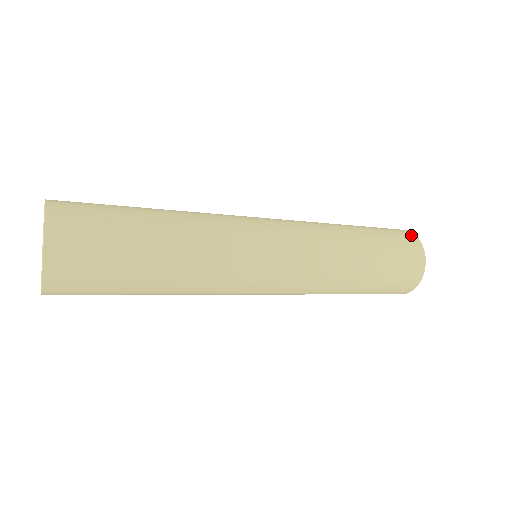
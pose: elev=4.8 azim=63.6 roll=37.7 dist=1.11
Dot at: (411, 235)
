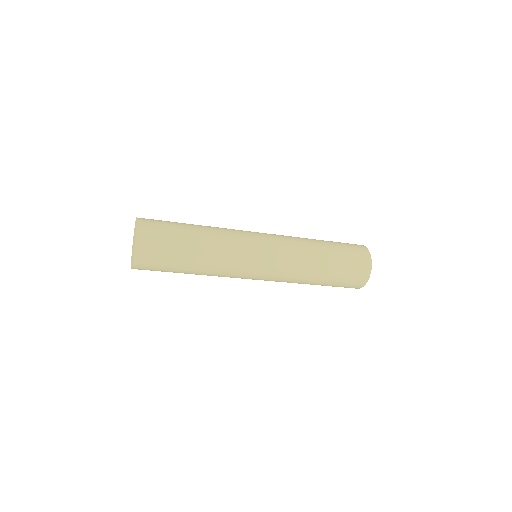
Dot at: (367, 255)
